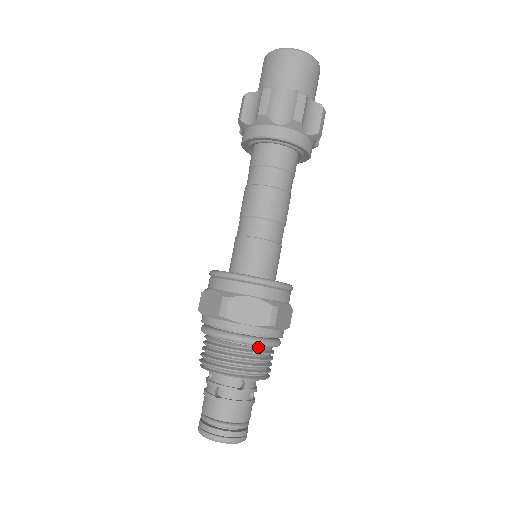
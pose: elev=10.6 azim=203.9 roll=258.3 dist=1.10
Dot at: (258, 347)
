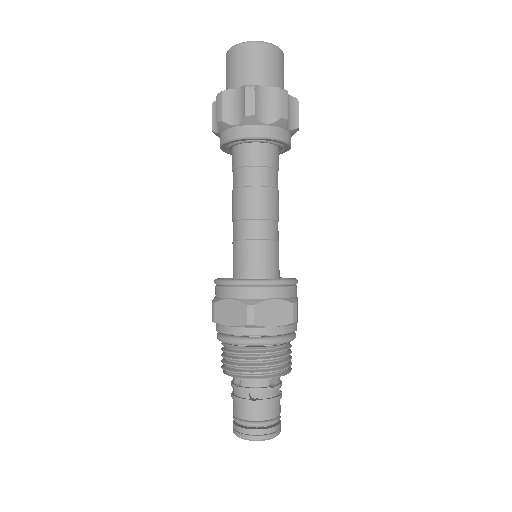
Dot at: (283, 344)
